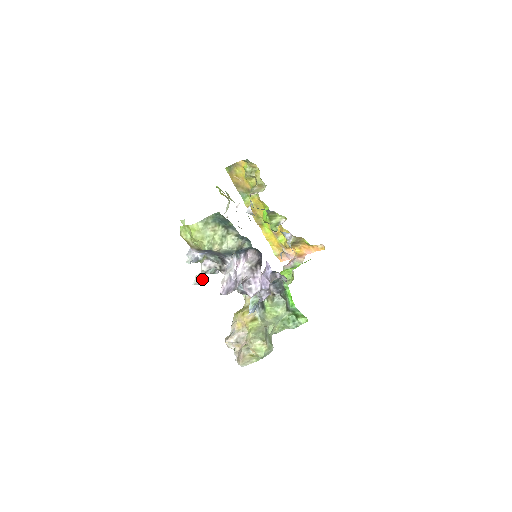
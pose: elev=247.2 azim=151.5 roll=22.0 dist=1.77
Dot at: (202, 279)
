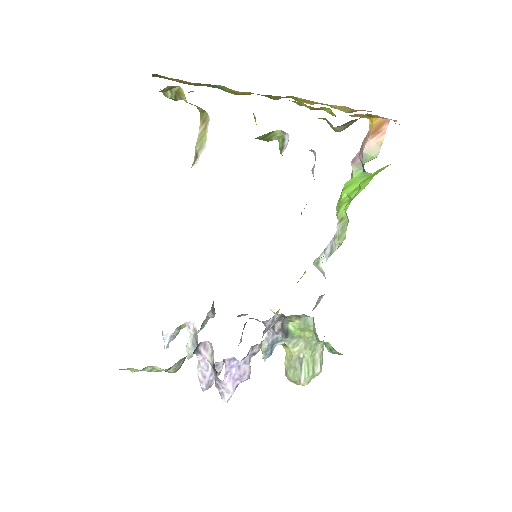
Dot at: (191, 352)
